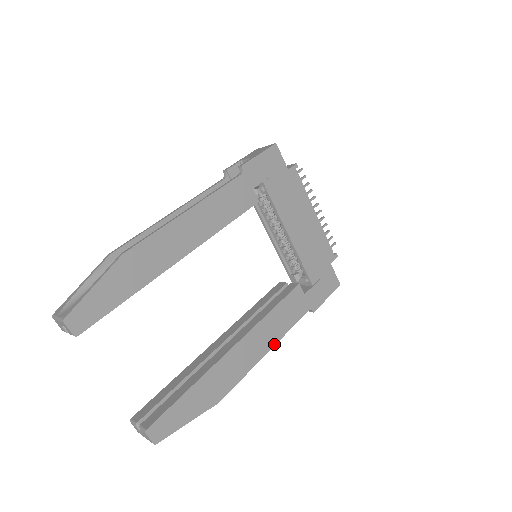
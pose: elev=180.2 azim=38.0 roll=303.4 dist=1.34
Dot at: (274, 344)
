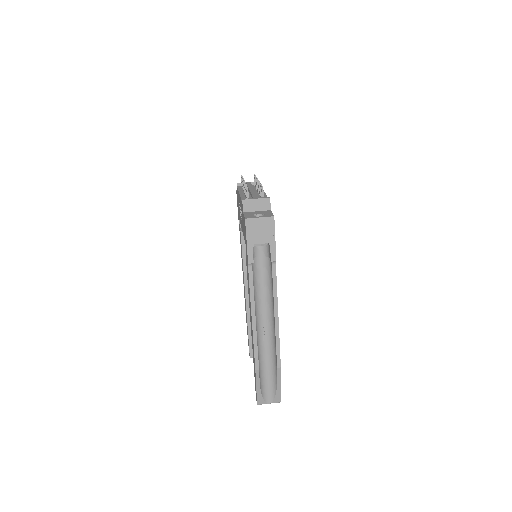
Dot at: occluded
